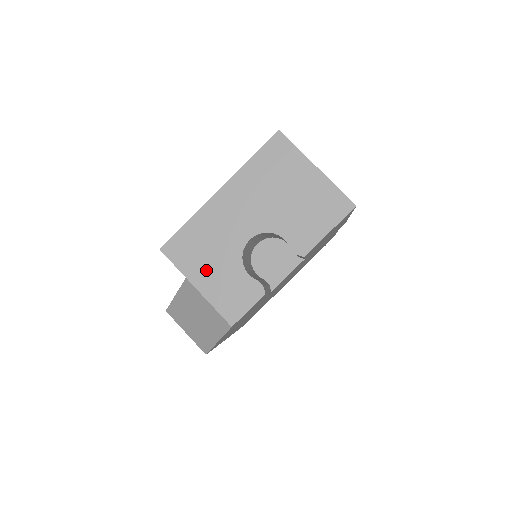
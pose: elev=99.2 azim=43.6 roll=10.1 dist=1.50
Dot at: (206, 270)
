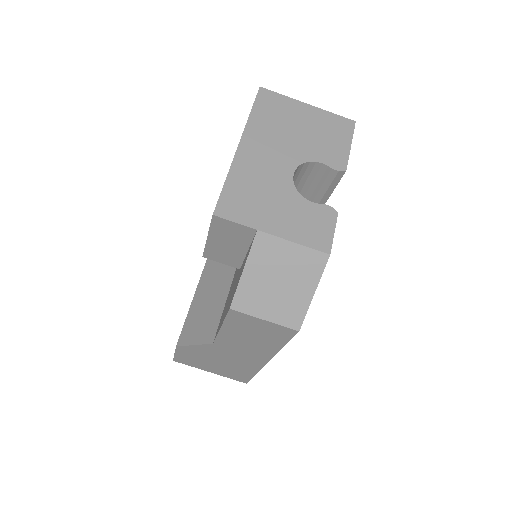
Dot at: (272, 215)
